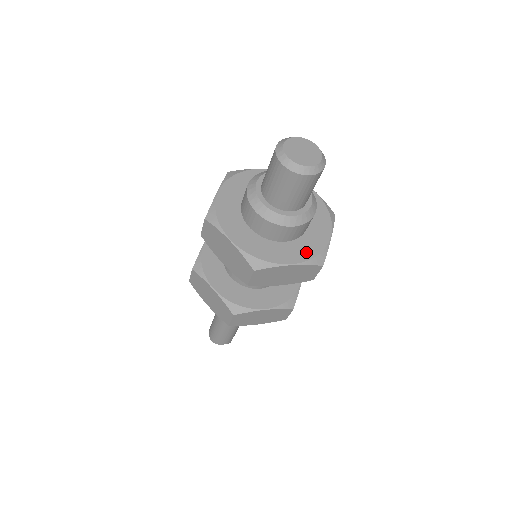
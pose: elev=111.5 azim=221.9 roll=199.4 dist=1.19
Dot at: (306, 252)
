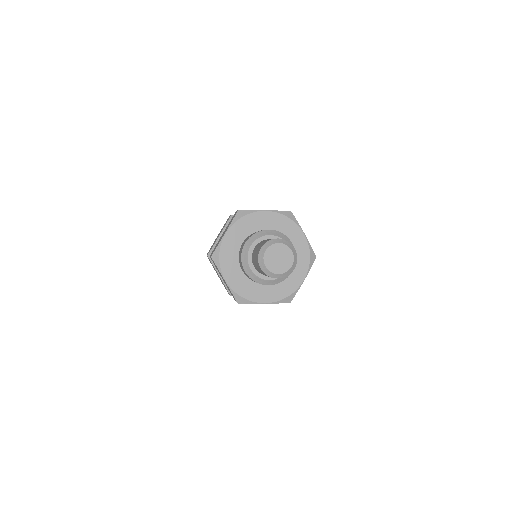
Dot at: (279, 294)
